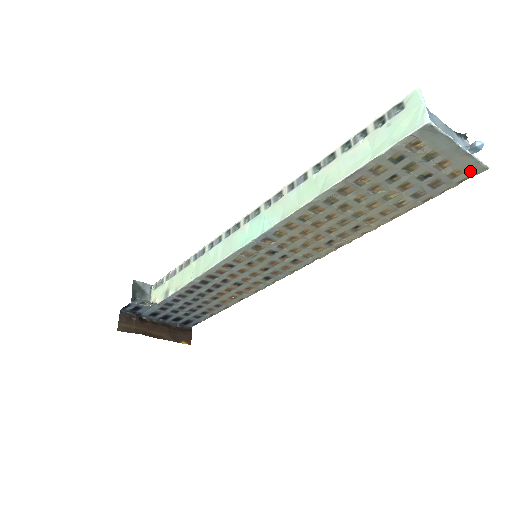
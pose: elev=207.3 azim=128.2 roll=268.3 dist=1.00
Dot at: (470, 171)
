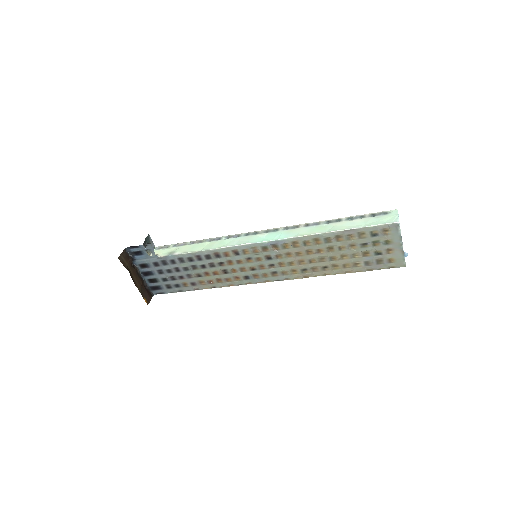
Dot at: (398, 263)
